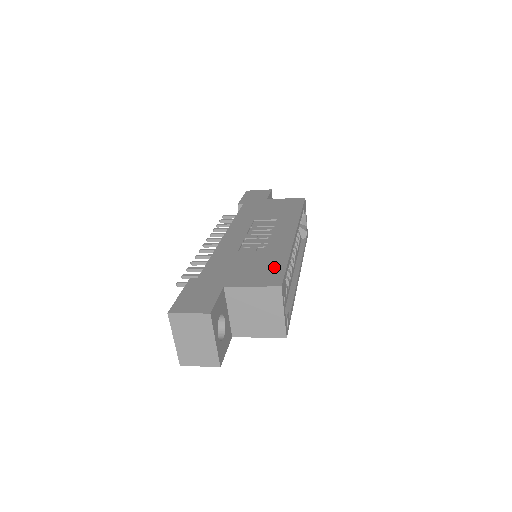
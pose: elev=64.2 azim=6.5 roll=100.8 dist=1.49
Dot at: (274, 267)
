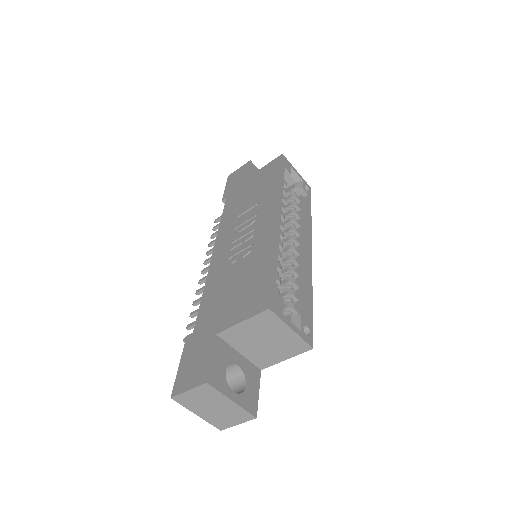
Dot at: (260, 281)
